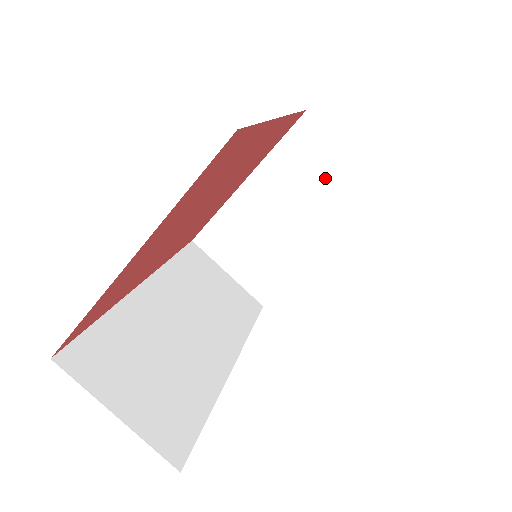
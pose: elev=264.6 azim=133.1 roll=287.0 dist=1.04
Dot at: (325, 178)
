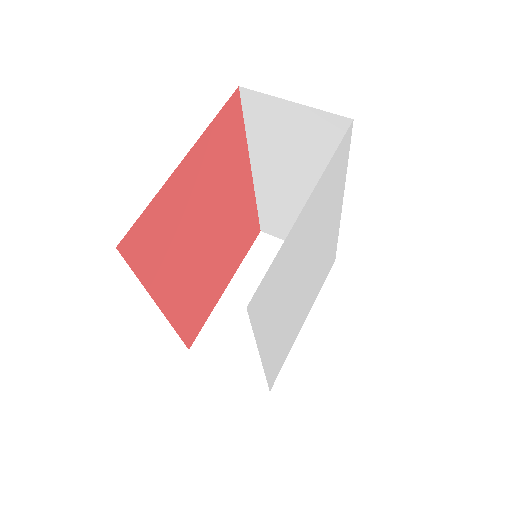
Dot at: occluded
